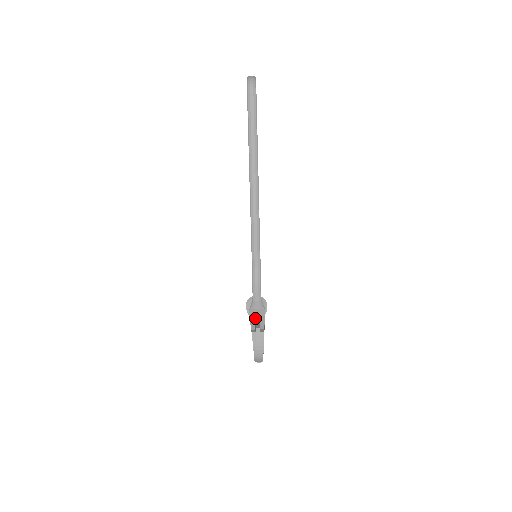
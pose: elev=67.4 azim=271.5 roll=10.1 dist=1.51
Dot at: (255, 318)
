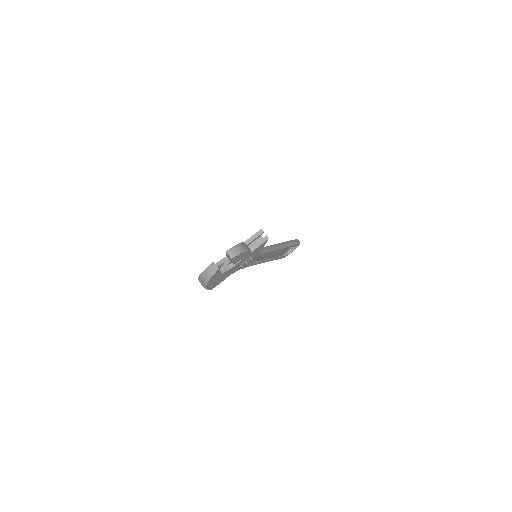
Dot at: (260, 237)
